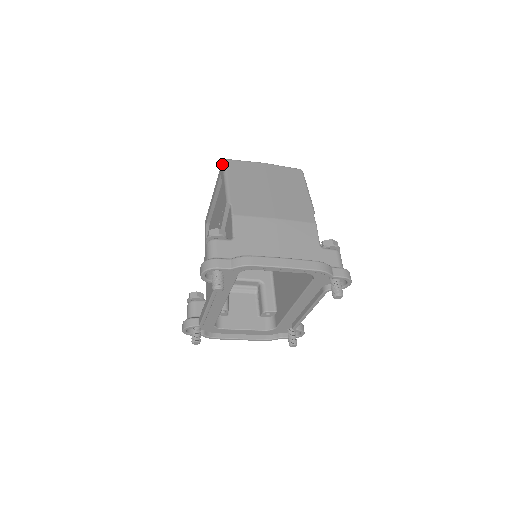
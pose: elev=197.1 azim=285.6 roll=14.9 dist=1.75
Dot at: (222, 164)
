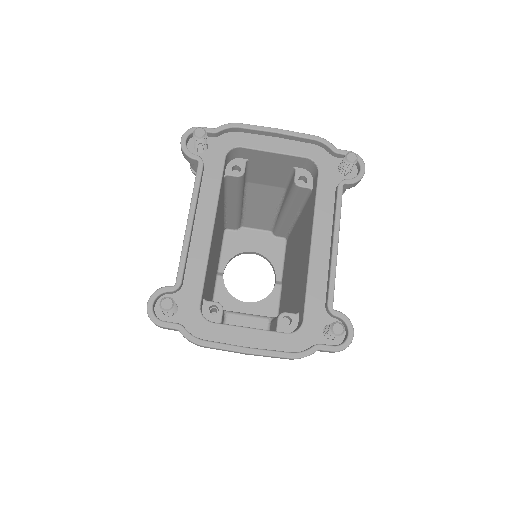
Dot at: occluded
